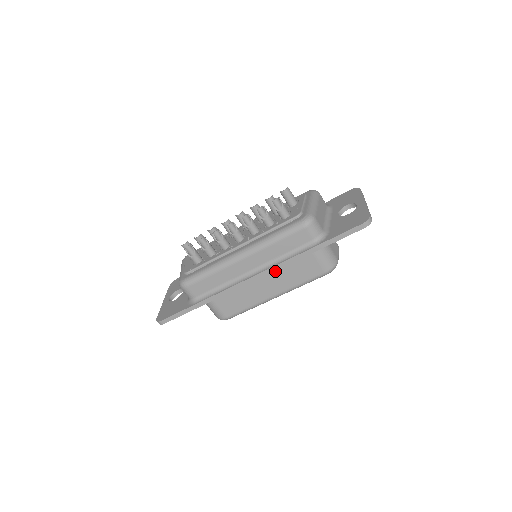
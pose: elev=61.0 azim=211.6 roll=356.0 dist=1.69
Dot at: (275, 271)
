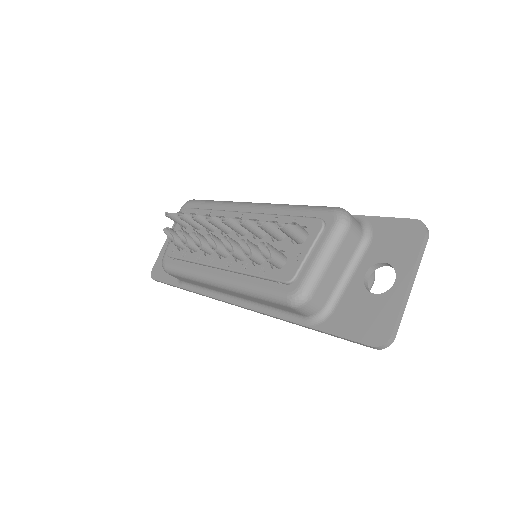
Dot at: occluded
